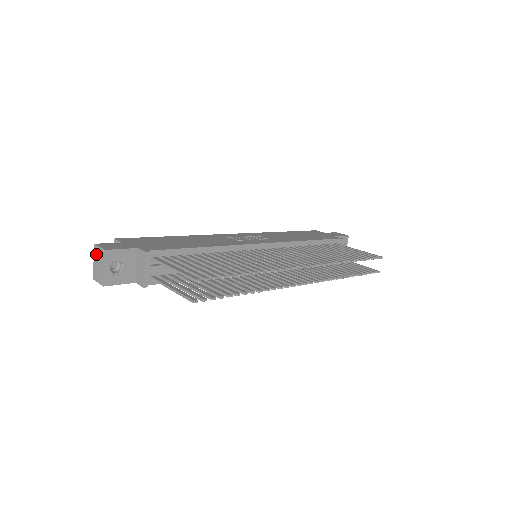
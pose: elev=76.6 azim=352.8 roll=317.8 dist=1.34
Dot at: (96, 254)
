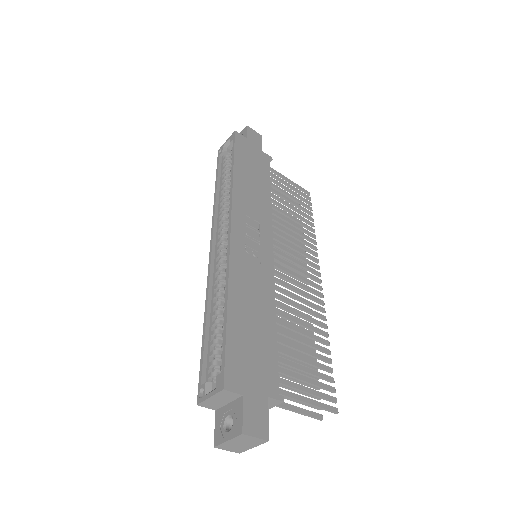
Dot at: (241, 440)
